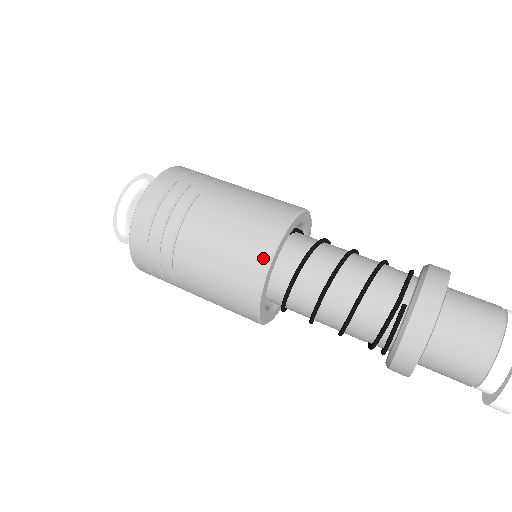
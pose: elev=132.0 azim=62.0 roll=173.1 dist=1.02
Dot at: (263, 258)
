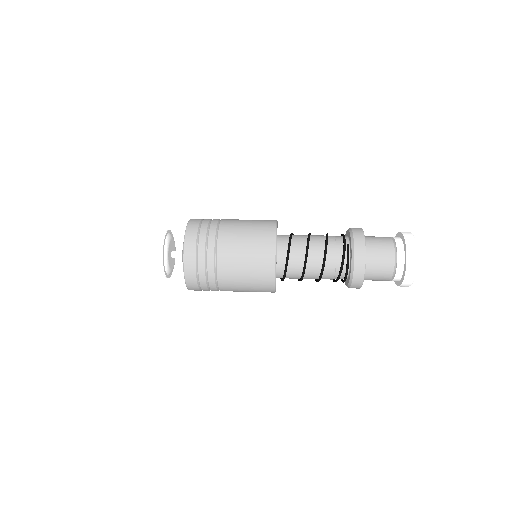
Dot at: (272, 241)
